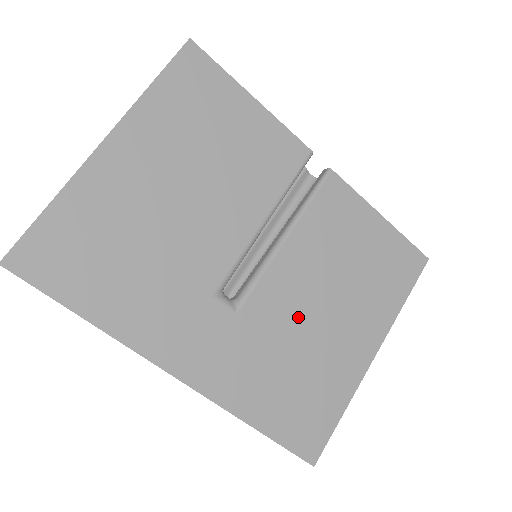
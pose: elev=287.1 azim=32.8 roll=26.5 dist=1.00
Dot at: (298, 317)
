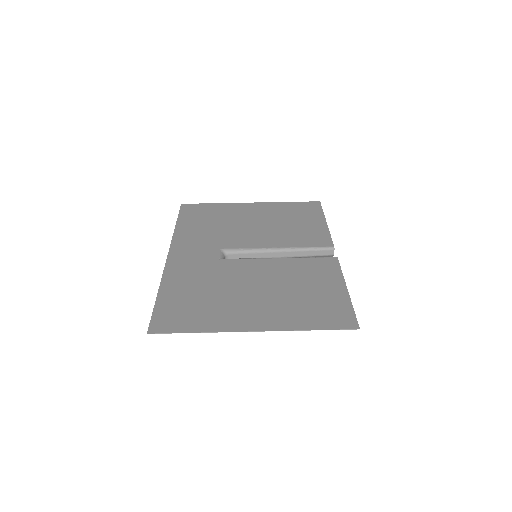
Dot at: (240, 281)
